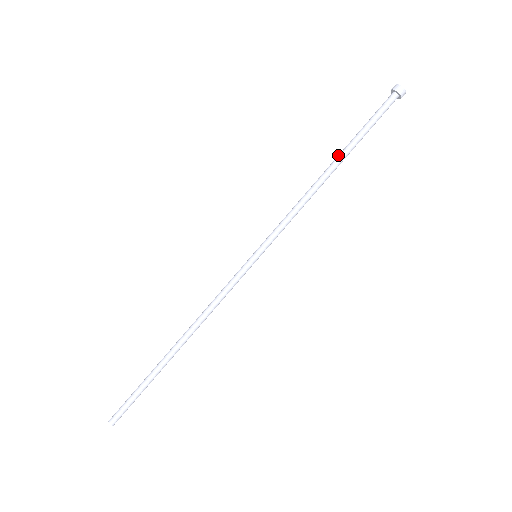
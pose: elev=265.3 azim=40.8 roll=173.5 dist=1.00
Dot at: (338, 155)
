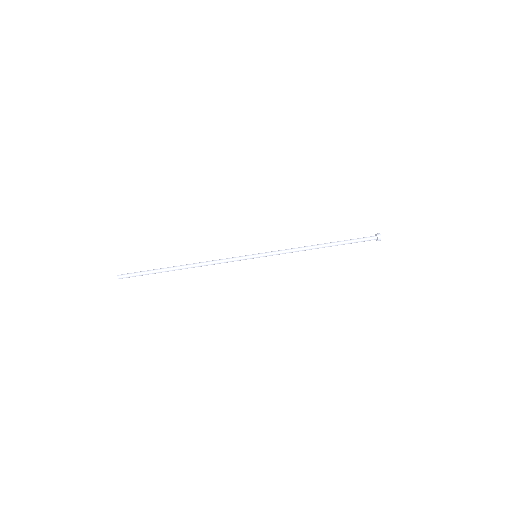
Dot at: (330, 242)
